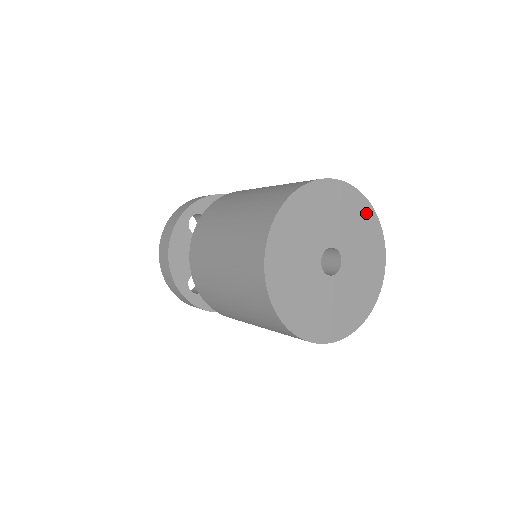
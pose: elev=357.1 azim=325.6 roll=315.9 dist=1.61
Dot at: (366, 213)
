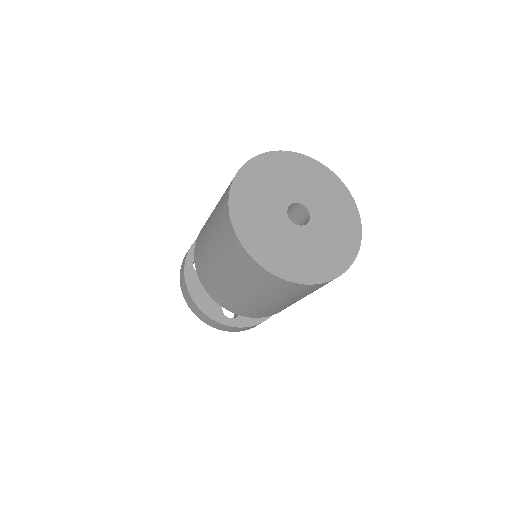
Dot at: (353, 231)
